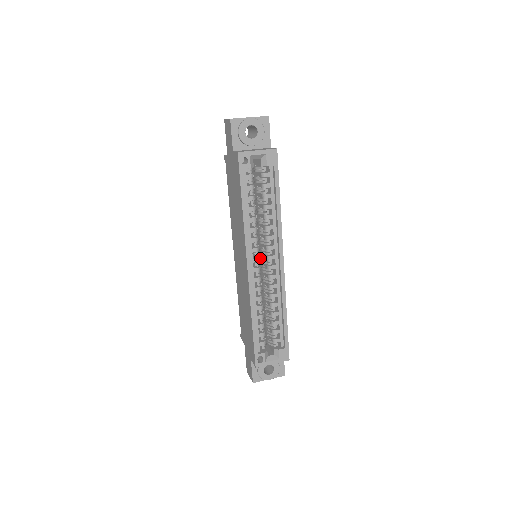
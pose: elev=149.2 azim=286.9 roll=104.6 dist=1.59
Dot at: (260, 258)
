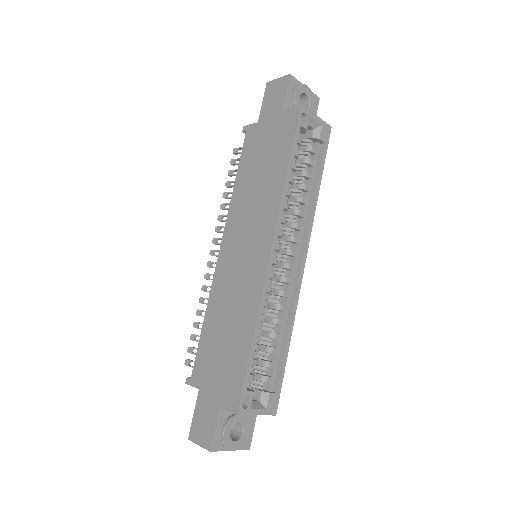
Dot at: occluded
